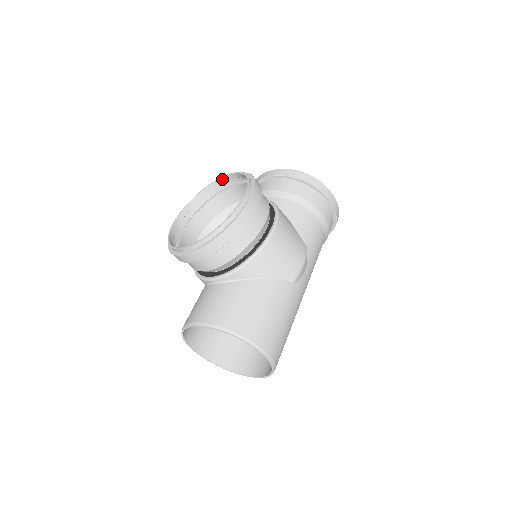
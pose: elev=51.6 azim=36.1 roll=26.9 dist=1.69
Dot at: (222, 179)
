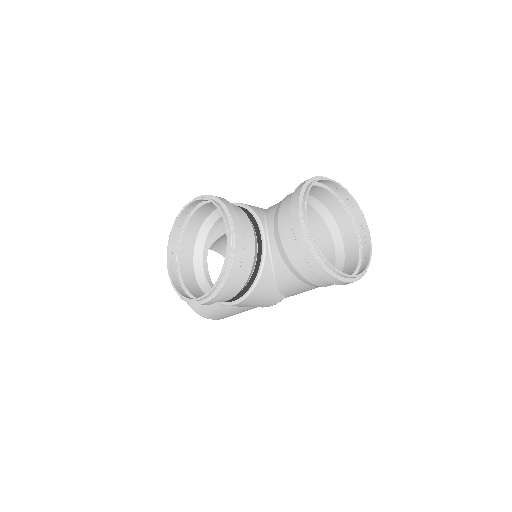
Dot at: (226, 223)
